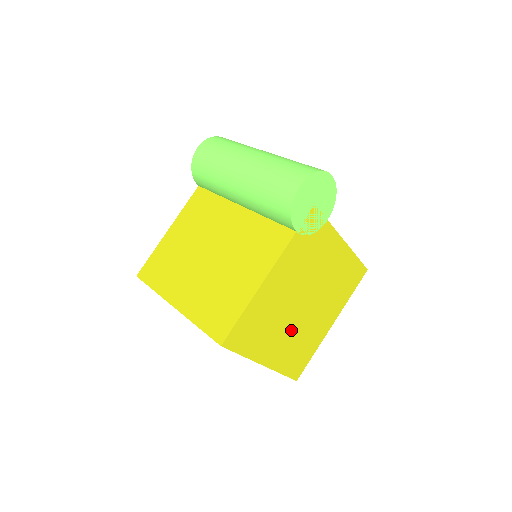
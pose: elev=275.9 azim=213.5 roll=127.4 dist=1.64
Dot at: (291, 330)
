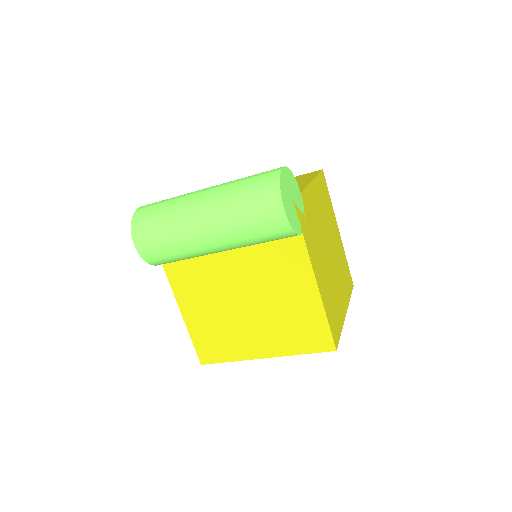
Dot at: (337, 275)
